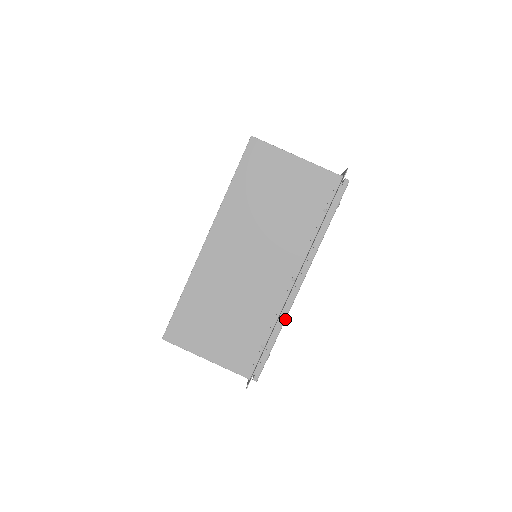
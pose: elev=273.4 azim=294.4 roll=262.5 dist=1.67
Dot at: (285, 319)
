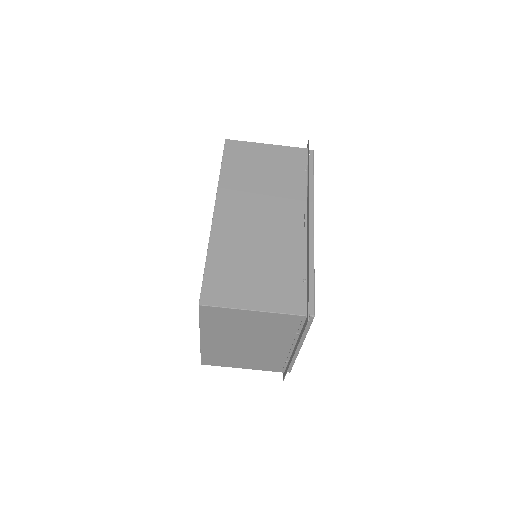
Dot at: occluded
